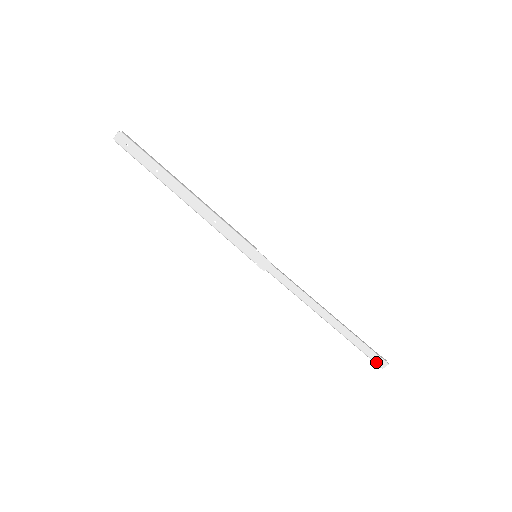
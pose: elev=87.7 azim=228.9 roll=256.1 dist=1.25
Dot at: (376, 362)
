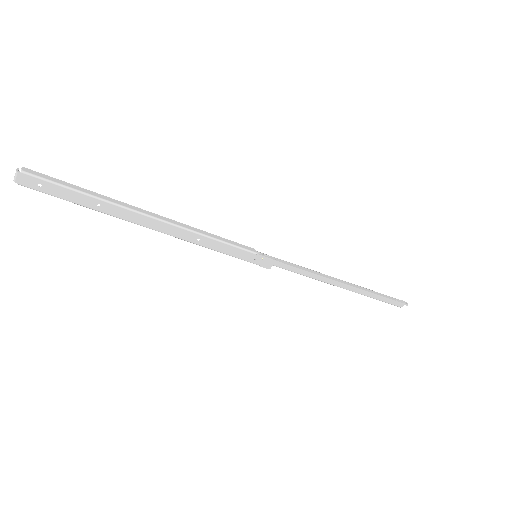
Dot at: (394, 305)
